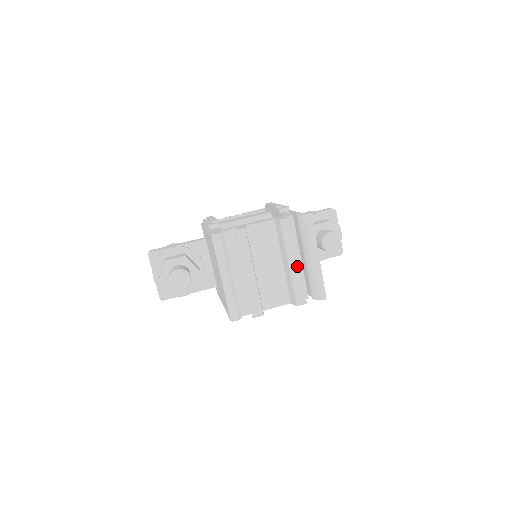
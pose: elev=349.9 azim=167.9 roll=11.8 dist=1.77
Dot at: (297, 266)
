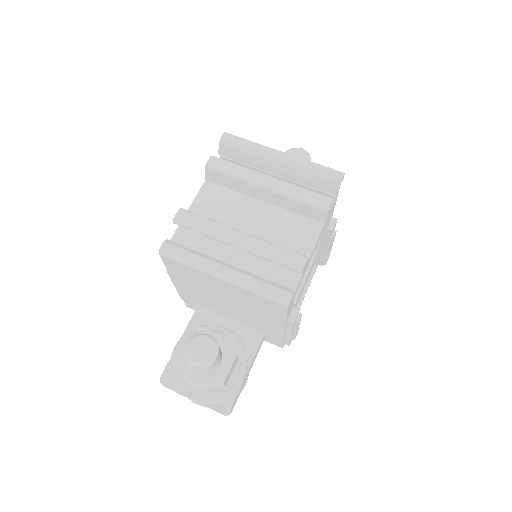
Dot at: (275, 181)
